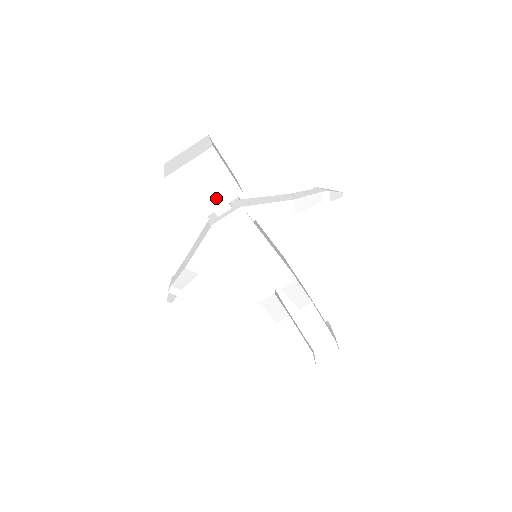
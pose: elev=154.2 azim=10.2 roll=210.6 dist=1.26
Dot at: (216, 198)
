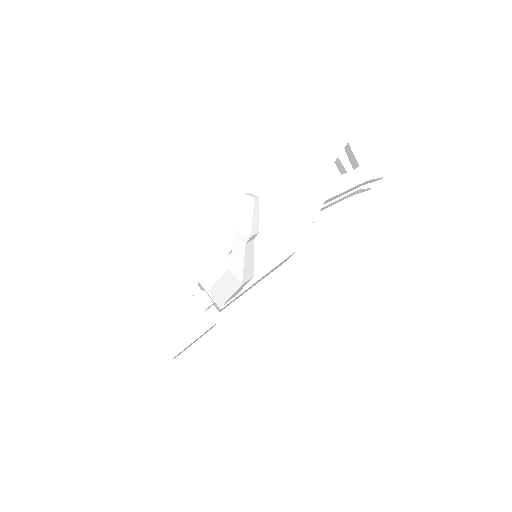
Dot at: occluded
